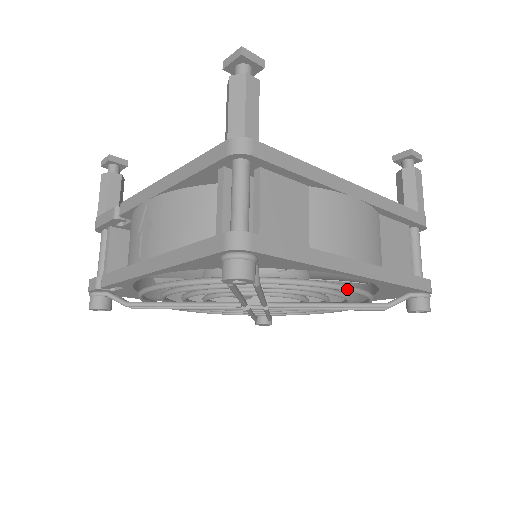
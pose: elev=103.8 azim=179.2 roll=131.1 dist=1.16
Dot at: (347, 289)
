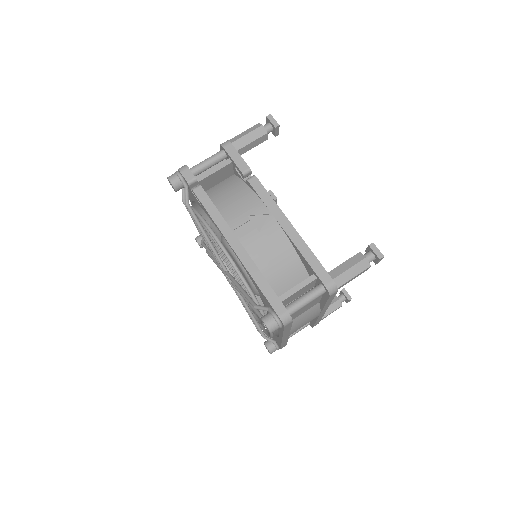
Dot at: (272, 336)
